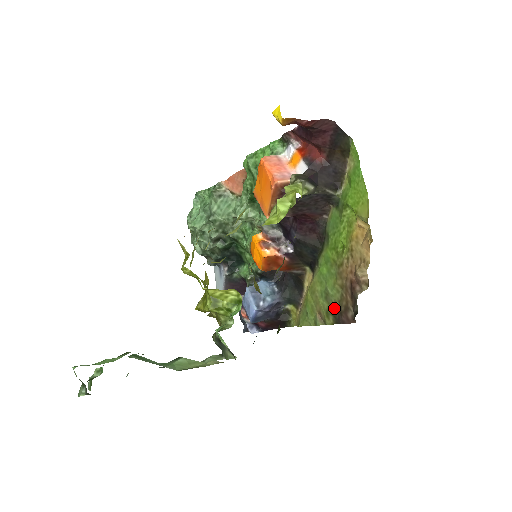
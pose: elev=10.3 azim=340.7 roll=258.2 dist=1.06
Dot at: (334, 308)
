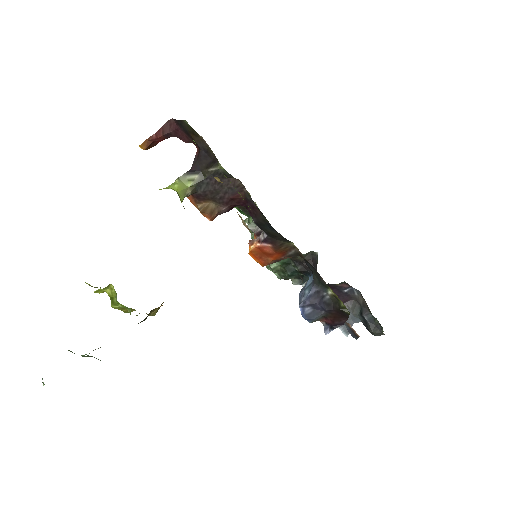
Dot at: occluded
